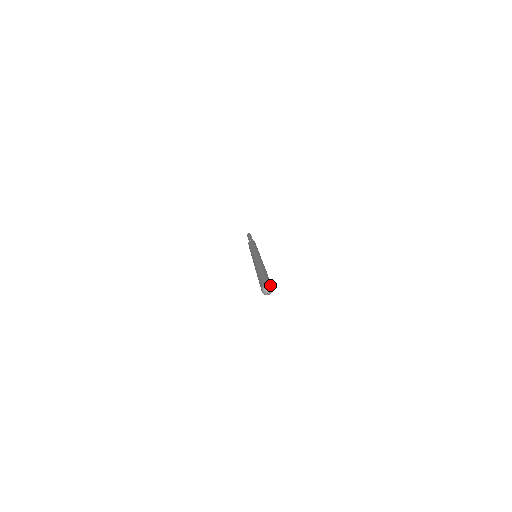
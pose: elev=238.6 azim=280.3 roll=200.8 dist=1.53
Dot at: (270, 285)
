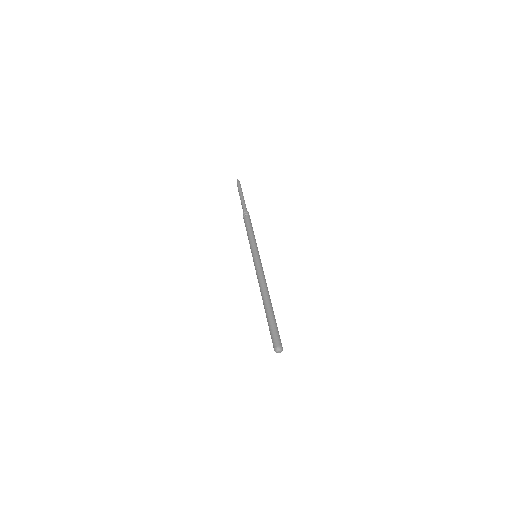
Dot at: (282, 348)
